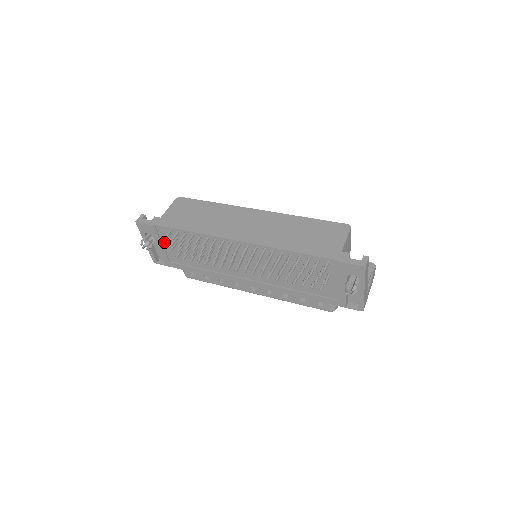
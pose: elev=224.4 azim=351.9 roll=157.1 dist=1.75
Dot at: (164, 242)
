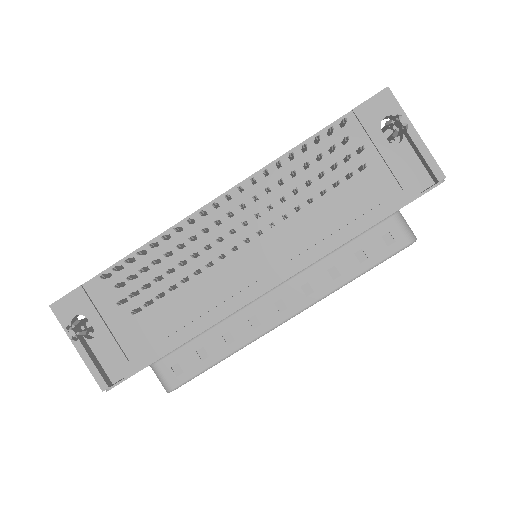
Dot at: (107, 316)
